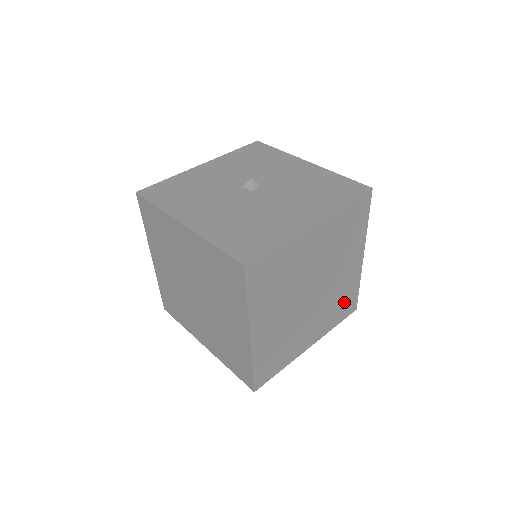
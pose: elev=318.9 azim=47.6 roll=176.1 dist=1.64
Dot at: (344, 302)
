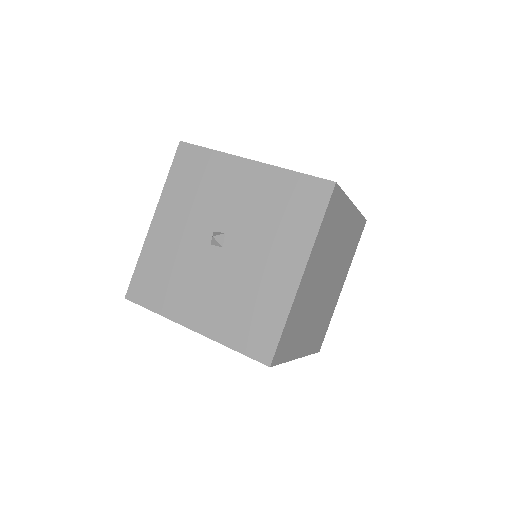
Dot at: (354, 237)
